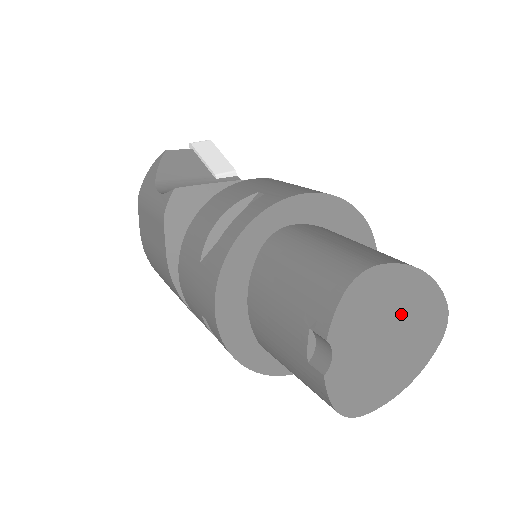
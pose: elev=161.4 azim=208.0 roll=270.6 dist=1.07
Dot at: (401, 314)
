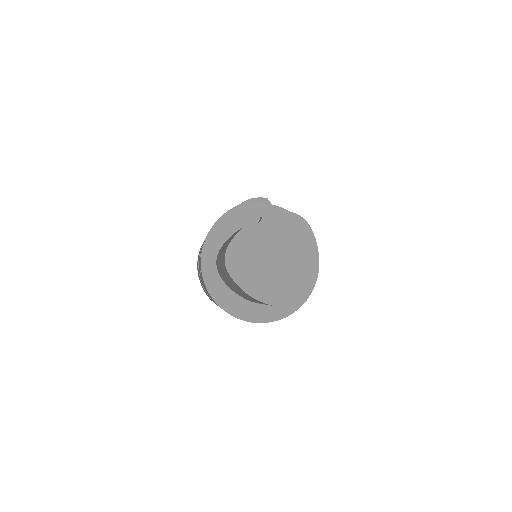
Dot at: (292, 260)
